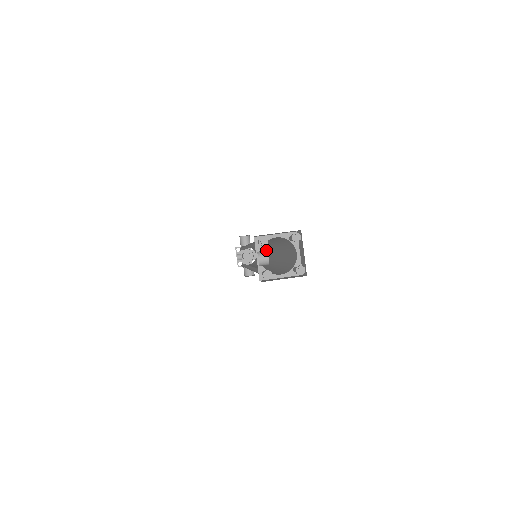
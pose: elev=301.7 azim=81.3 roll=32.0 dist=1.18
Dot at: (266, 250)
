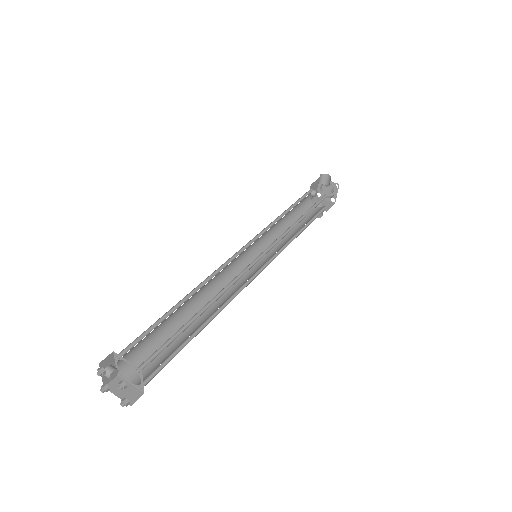
Dot at: occluded
